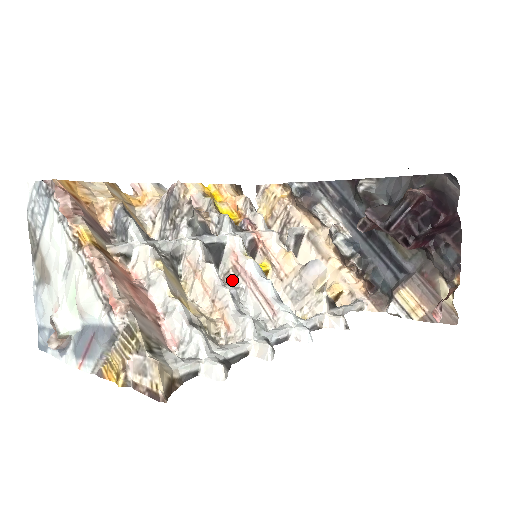
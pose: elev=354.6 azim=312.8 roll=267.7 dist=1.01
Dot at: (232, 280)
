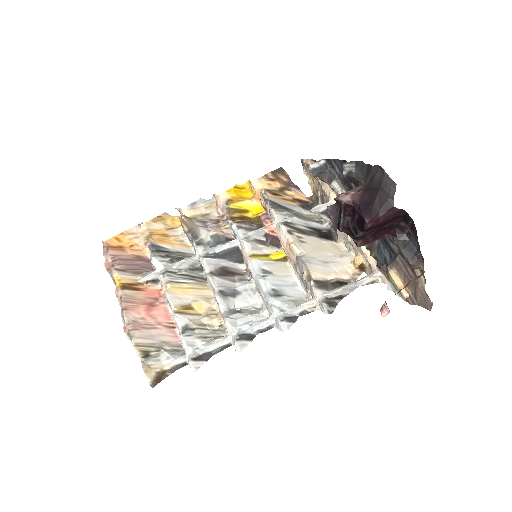
Dot at: (249, 273)
